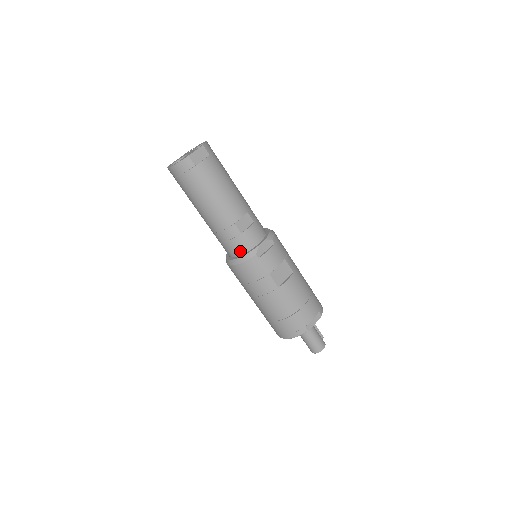
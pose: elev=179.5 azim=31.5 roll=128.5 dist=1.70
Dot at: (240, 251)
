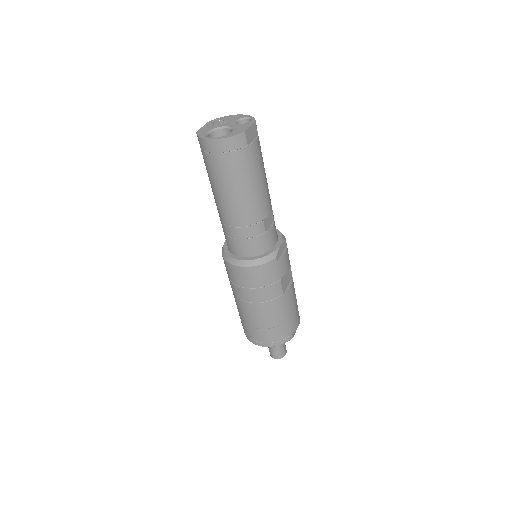
Dot at: (257, 251)
